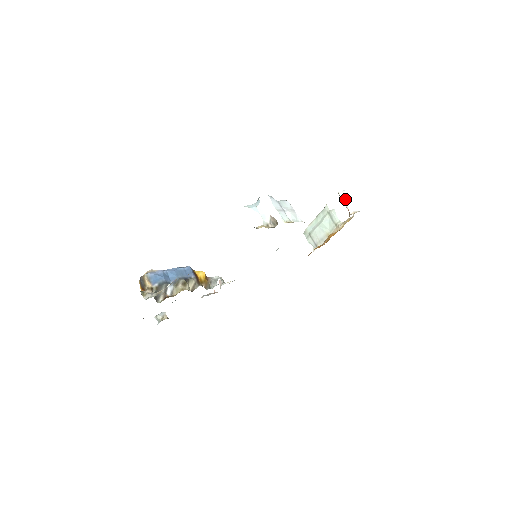
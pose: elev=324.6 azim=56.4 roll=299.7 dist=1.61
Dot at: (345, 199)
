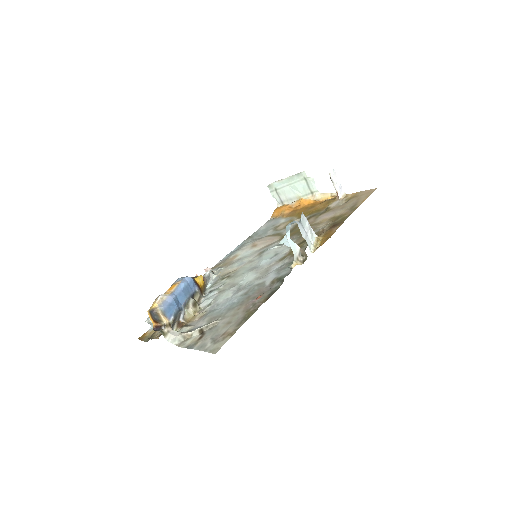
Dot at: (335, 181)
